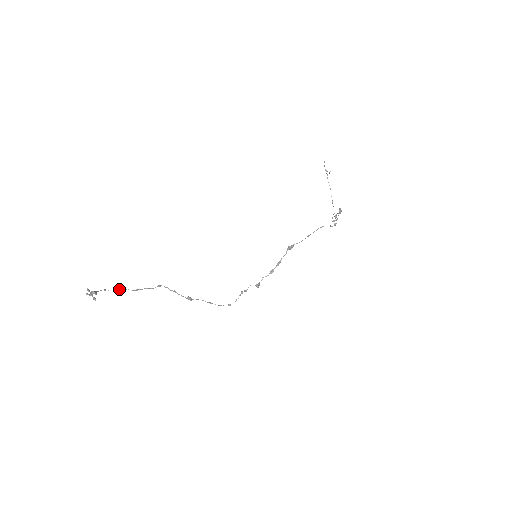
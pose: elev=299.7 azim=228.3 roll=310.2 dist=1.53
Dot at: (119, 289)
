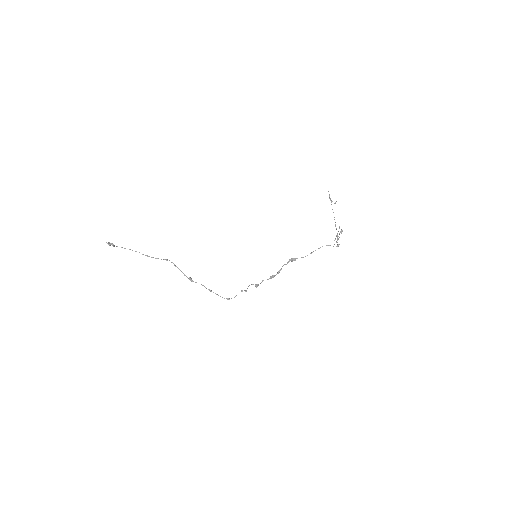
Dot at: occluded
